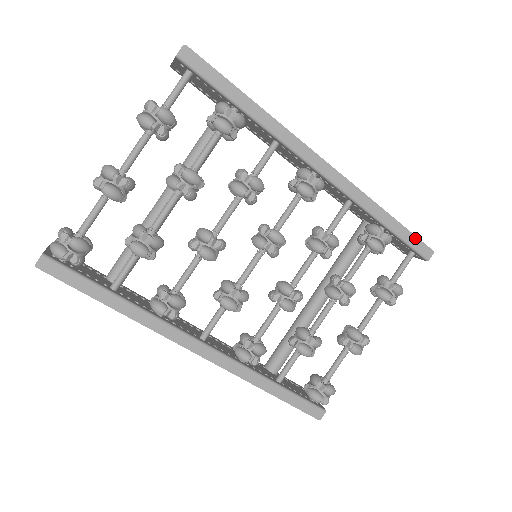
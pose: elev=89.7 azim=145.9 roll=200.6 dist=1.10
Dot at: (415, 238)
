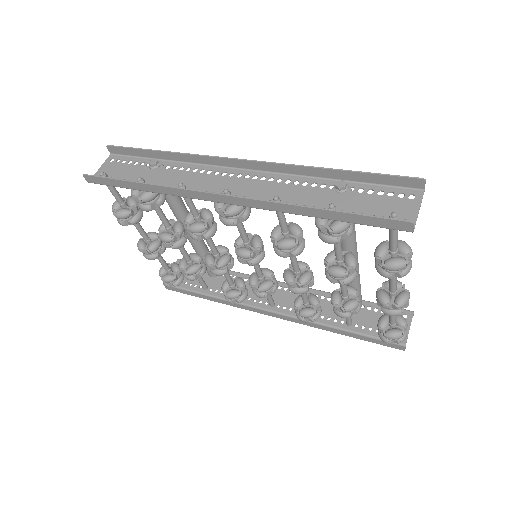
Dot at: (371, 218)
